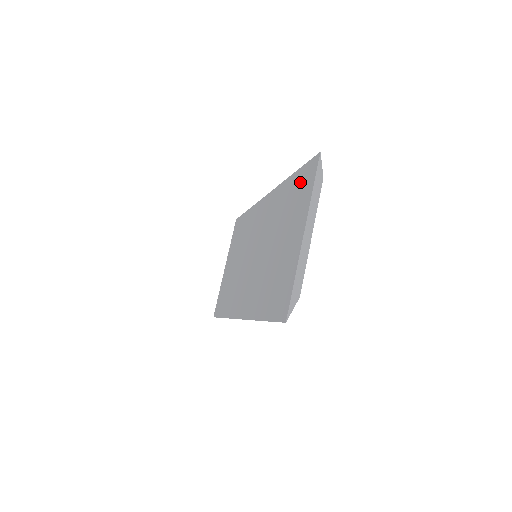
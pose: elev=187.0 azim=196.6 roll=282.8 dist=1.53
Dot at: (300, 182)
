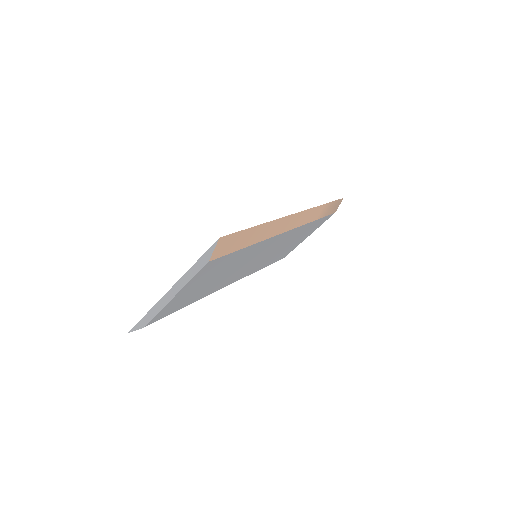
Dot at: occluded
